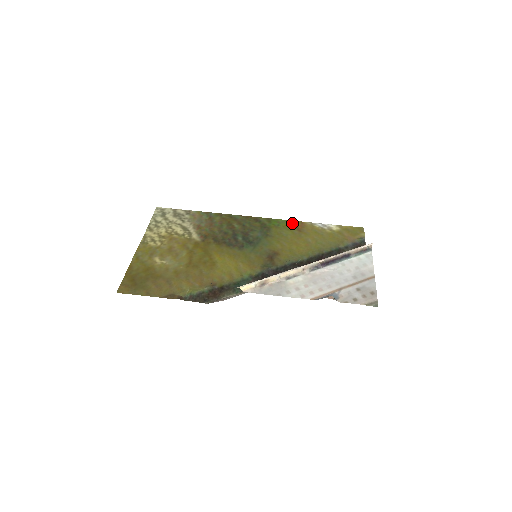
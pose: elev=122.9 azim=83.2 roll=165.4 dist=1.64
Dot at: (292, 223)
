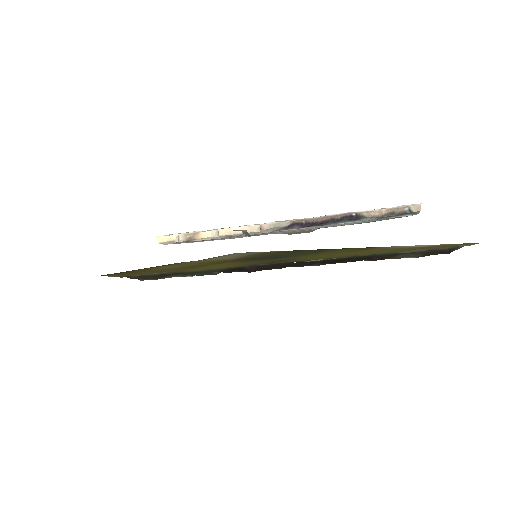
Dot at: (360, 248)
